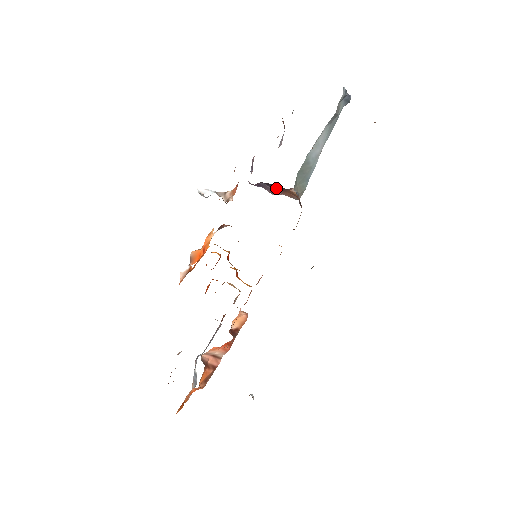
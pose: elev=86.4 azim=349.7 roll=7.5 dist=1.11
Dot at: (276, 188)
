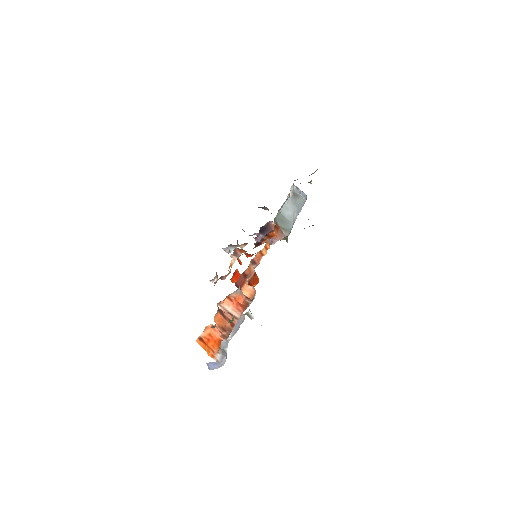
Dot at: occluded
